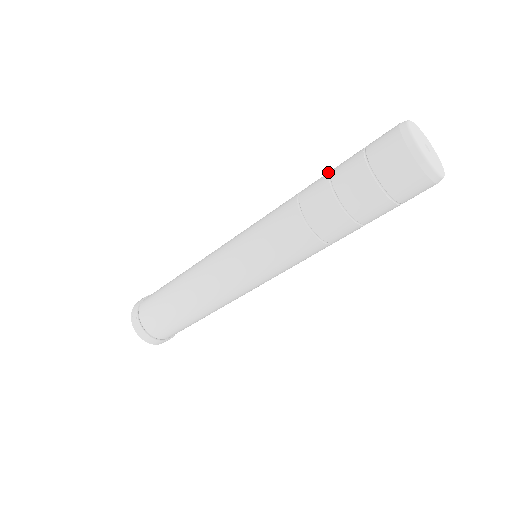
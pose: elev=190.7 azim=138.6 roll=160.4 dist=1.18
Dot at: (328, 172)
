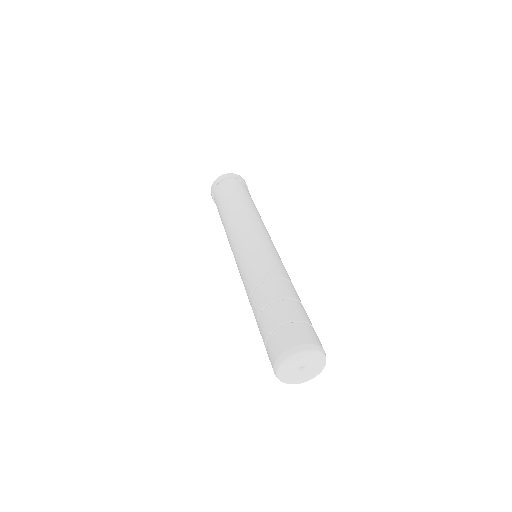
Dot at: (266, 303)
